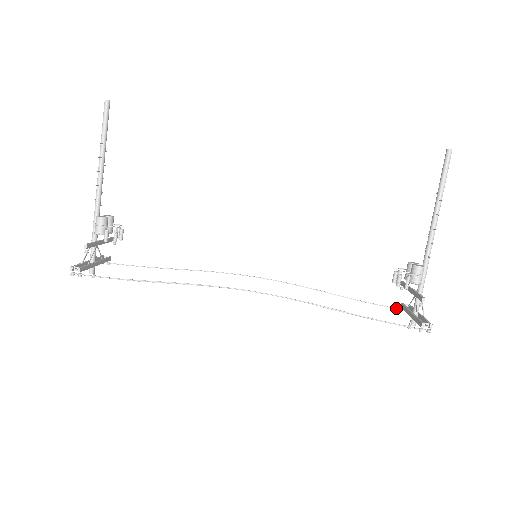
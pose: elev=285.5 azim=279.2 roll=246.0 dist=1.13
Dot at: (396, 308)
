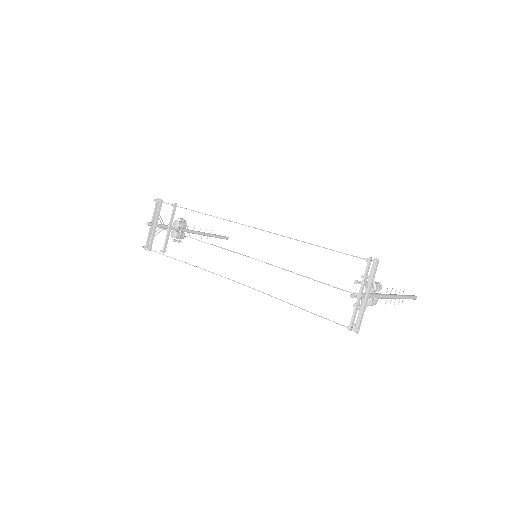
Dot at: occluded
